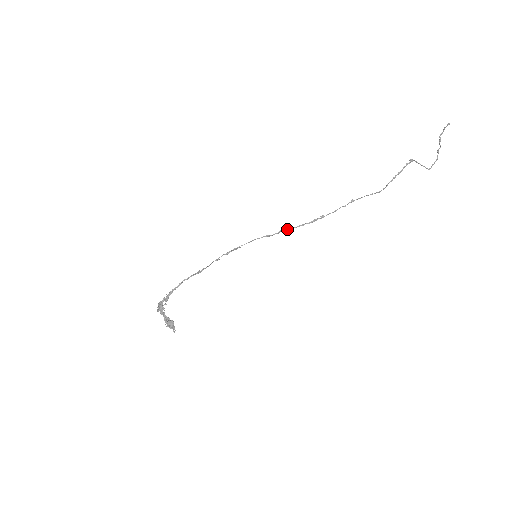
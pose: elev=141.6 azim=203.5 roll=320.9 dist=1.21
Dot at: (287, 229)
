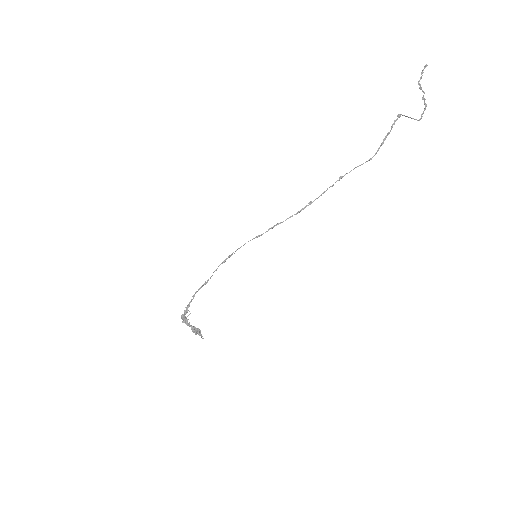
Dot at: (276, 225)
